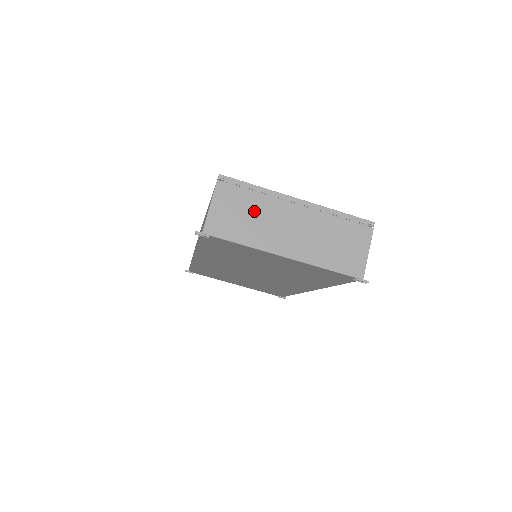
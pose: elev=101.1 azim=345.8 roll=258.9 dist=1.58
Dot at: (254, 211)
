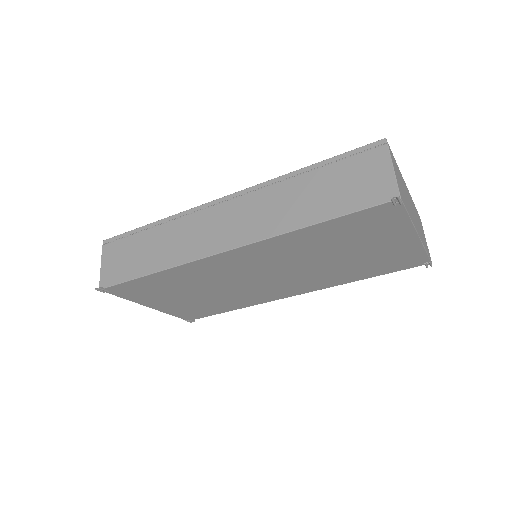
Dot at: (403, 185)
